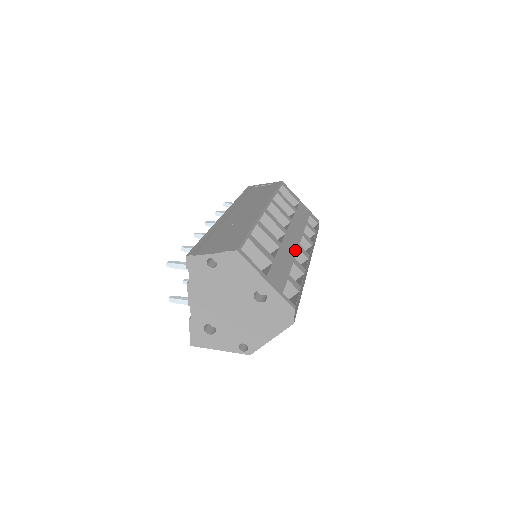
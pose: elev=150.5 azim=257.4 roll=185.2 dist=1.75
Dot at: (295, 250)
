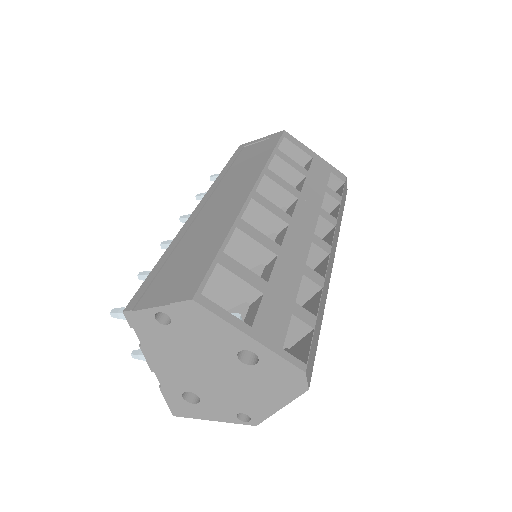
Dot at: (306, 248)
